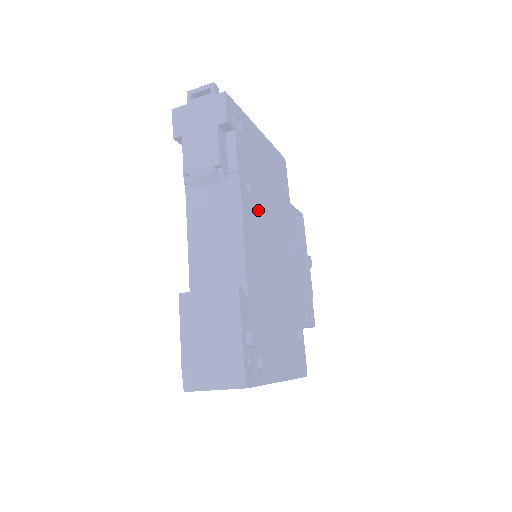
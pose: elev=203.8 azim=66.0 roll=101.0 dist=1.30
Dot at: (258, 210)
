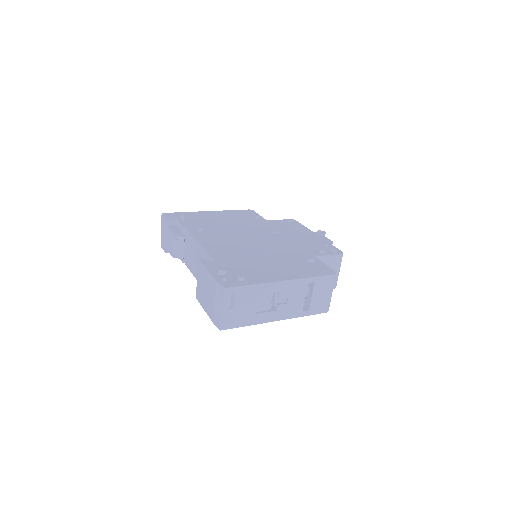
Dot at: (217, 233)
